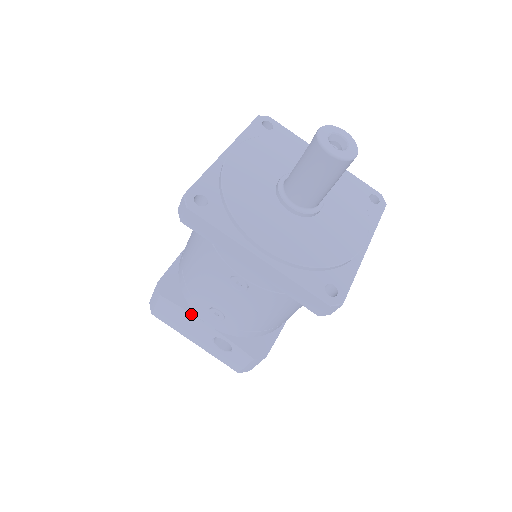
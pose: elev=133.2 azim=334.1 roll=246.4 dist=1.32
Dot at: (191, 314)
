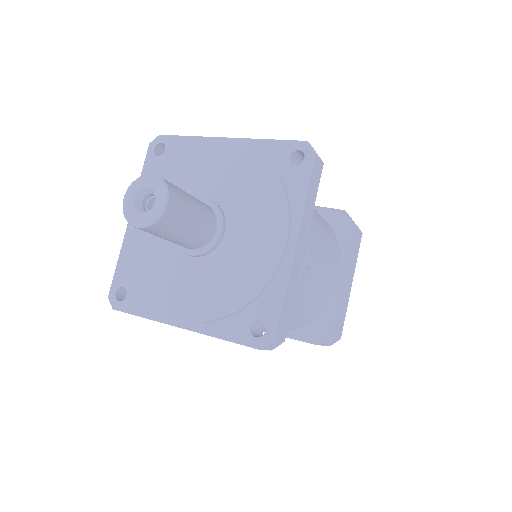
Dot at: occluded
